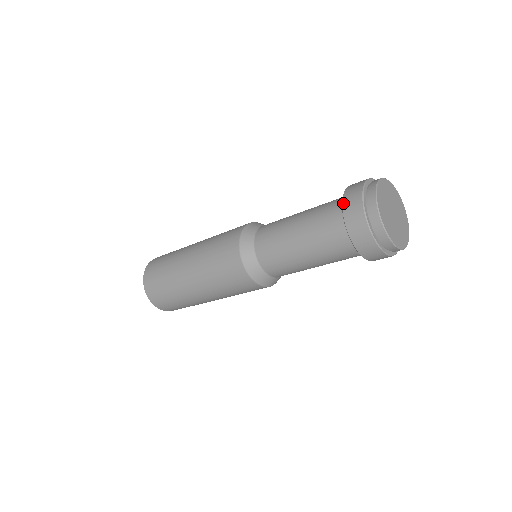
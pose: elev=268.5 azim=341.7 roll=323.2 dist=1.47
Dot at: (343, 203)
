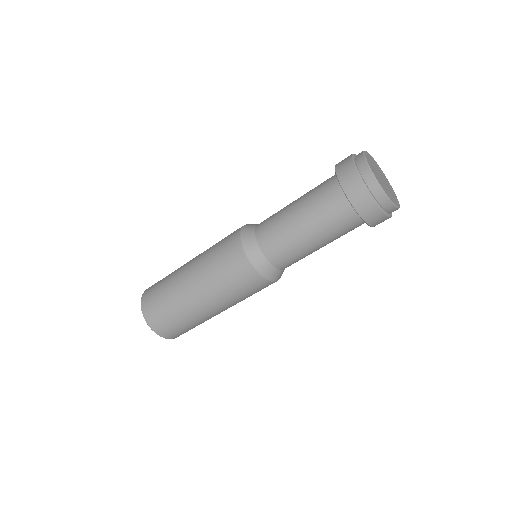
Dot at: (336, 167)
